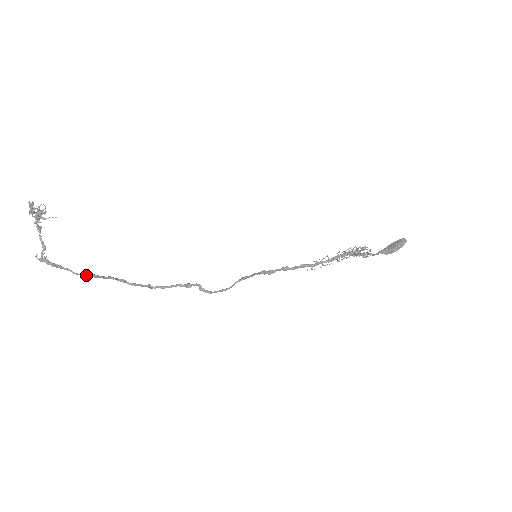
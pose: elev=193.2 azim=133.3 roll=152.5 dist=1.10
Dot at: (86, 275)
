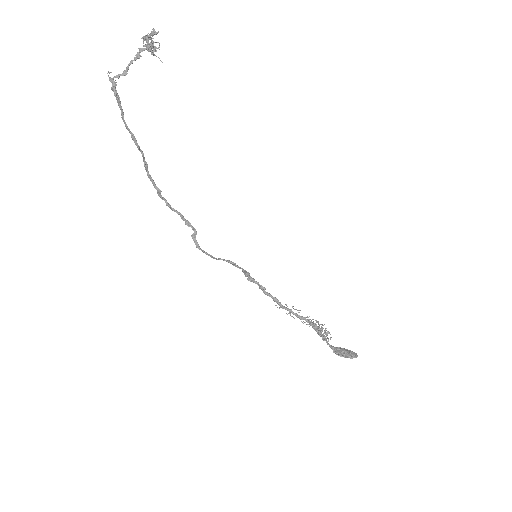
Dot at: (129, 130)
